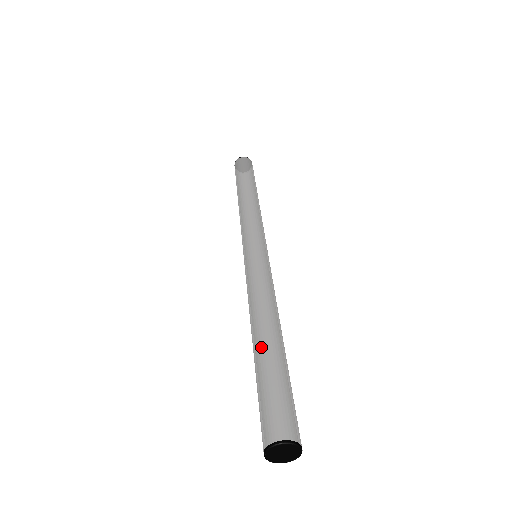
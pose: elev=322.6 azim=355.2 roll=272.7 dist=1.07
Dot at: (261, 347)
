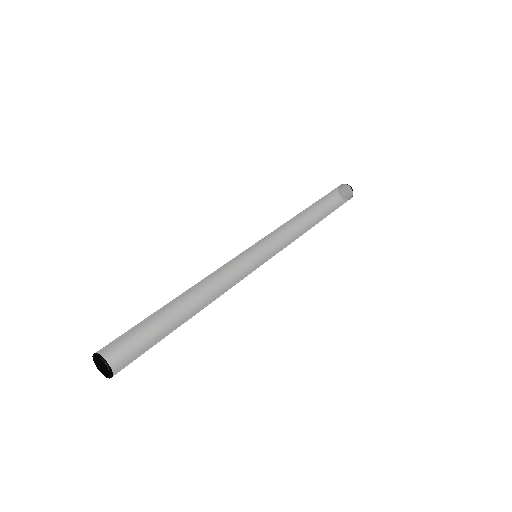
Dot at: (169, 305)
